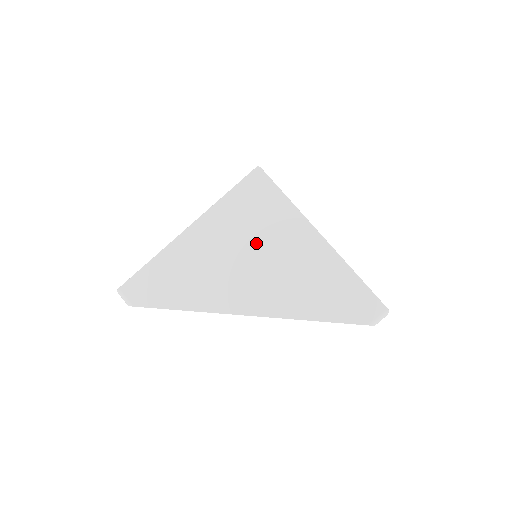
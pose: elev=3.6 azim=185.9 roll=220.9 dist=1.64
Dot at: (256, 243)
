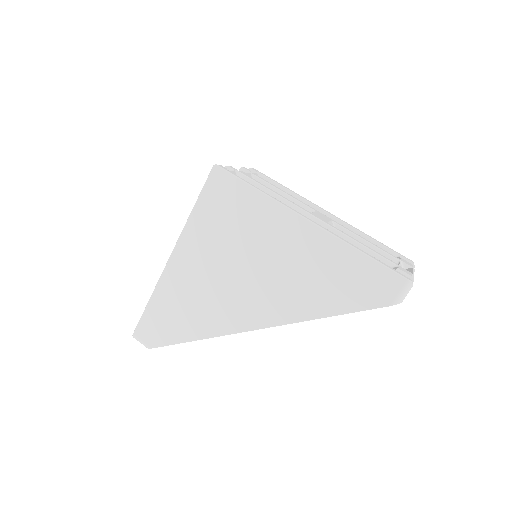
Dot at: (241, 250)
